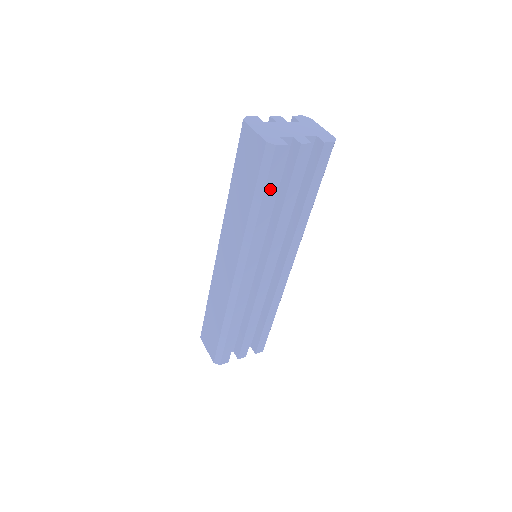
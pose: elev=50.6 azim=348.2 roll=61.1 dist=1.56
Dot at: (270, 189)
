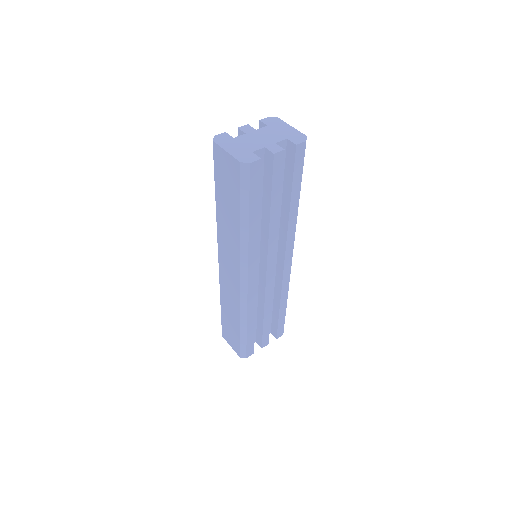
Dot at: (254, 202)
